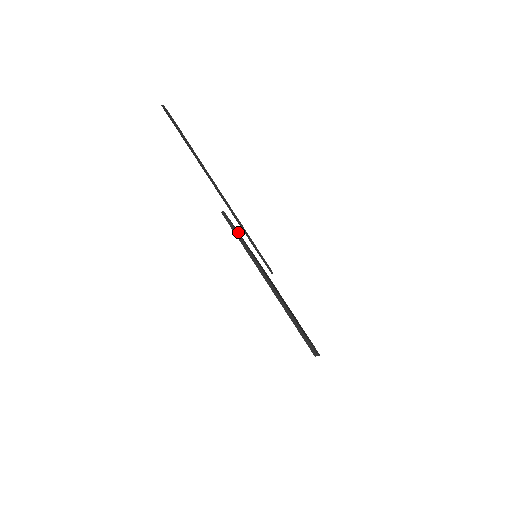
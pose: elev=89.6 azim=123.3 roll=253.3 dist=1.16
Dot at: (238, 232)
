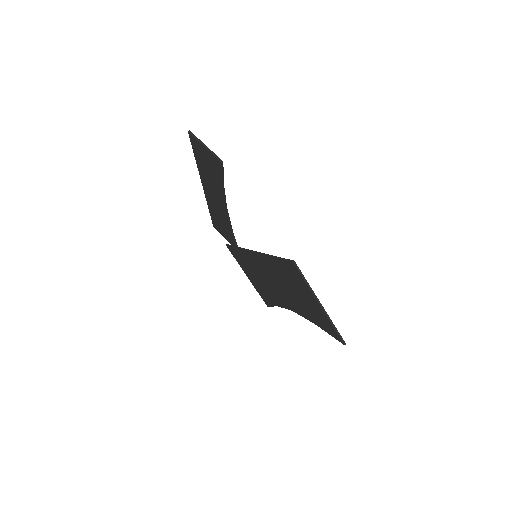
Dot at: (282, 262)
